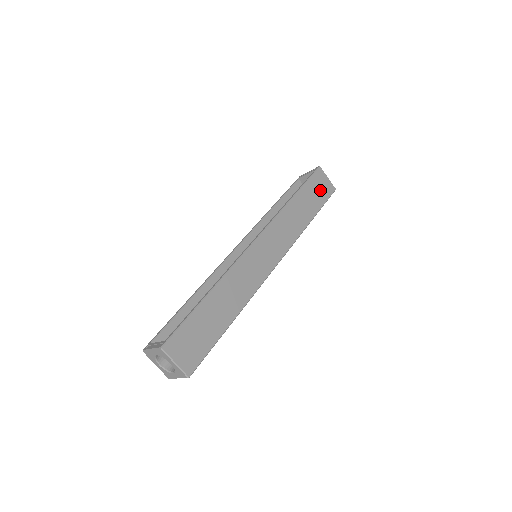
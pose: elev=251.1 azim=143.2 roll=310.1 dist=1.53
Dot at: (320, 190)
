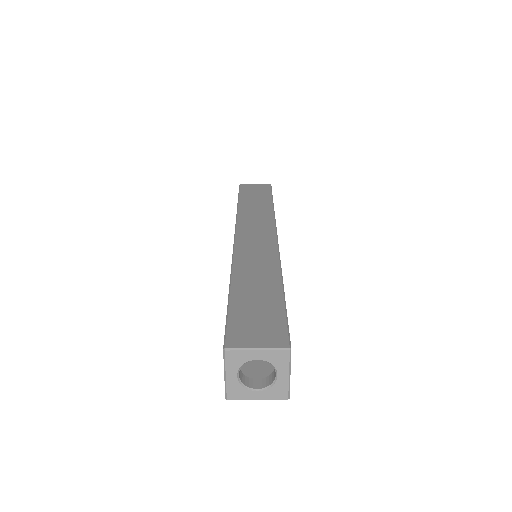
Dot at: (257, 191)
